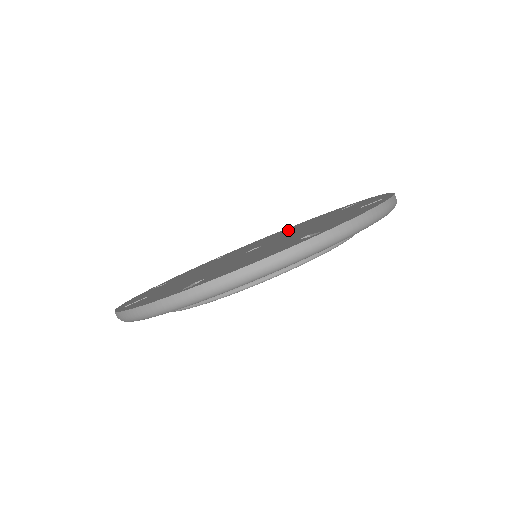
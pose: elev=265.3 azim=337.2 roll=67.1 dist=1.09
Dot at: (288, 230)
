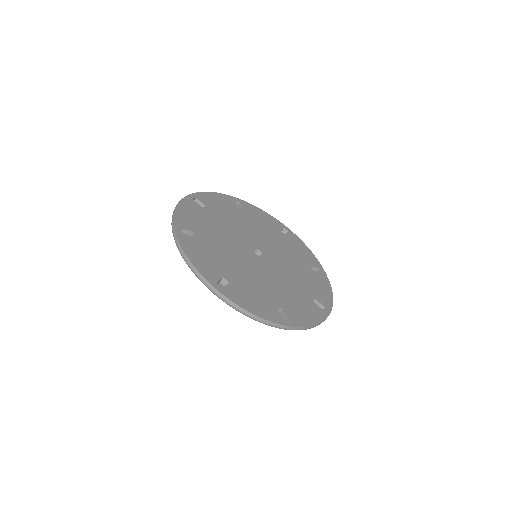
Dot at: (250, 219)
